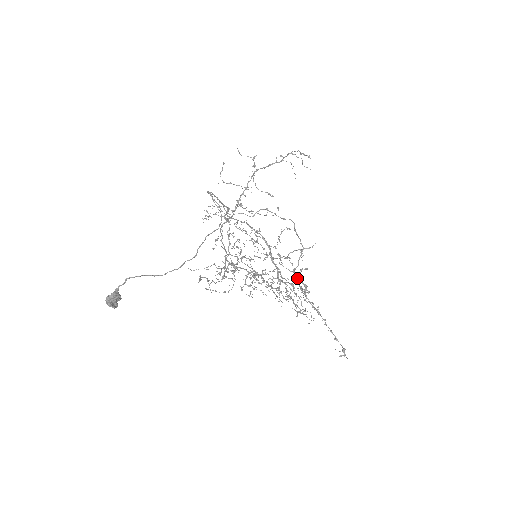
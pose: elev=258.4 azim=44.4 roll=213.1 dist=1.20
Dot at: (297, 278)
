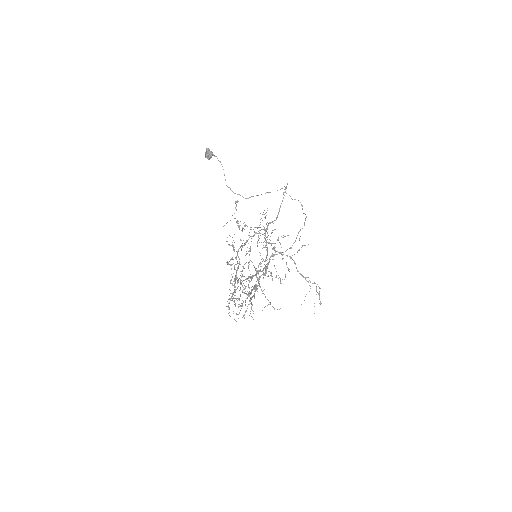
Dot at: (269, 260)
